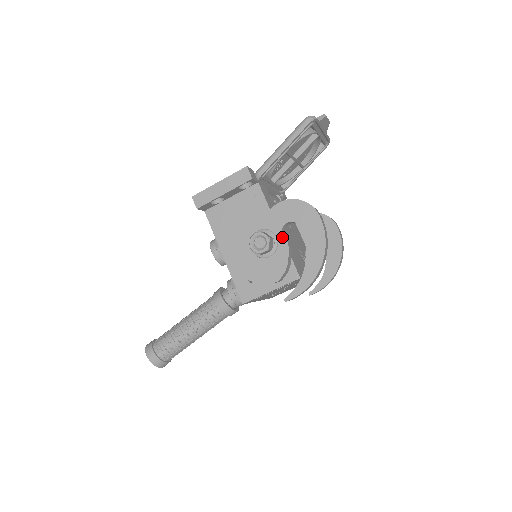
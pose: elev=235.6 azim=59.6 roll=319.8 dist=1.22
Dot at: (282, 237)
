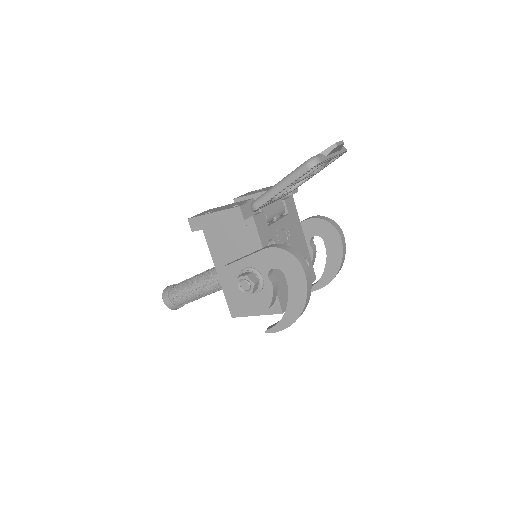
Dot at: (268, 280)
